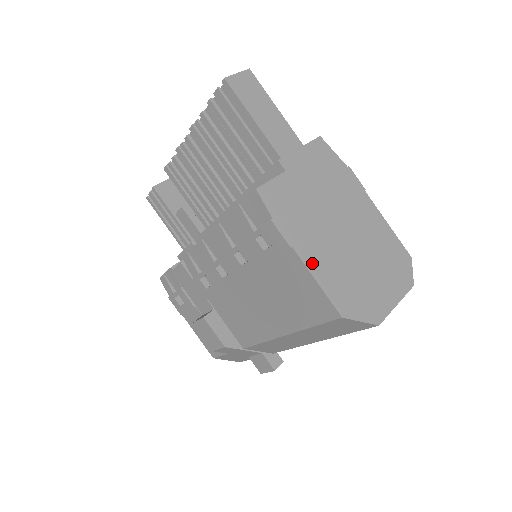
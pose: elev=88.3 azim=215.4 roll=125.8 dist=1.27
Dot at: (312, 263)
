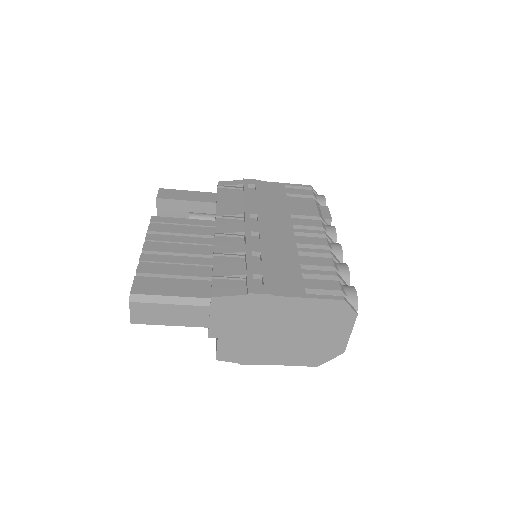
Dot at: (278, 361)
